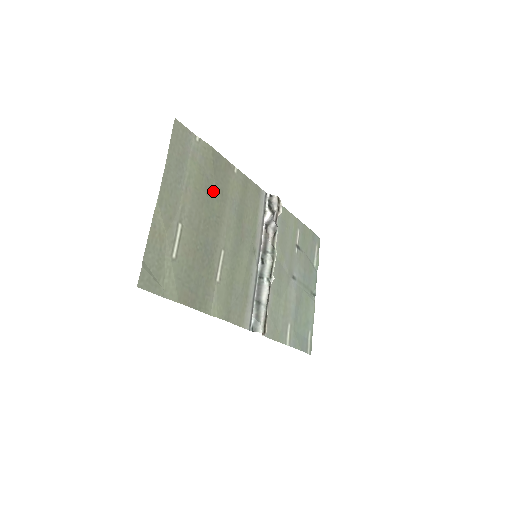
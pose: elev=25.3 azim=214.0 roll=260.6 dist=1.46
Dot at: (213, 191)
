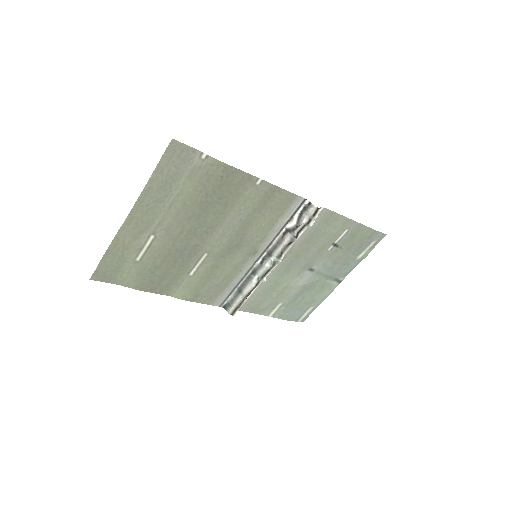
Dot at: (211, 205)
